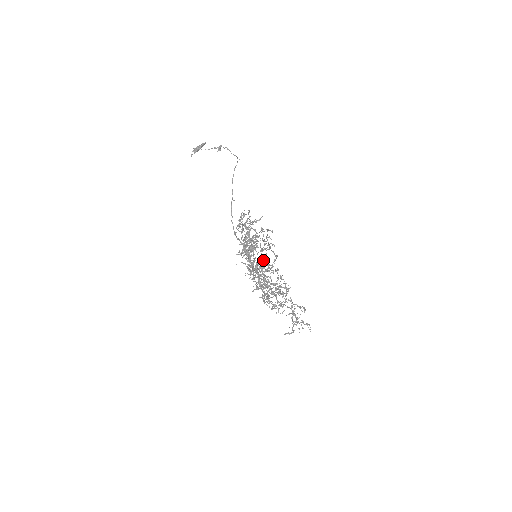
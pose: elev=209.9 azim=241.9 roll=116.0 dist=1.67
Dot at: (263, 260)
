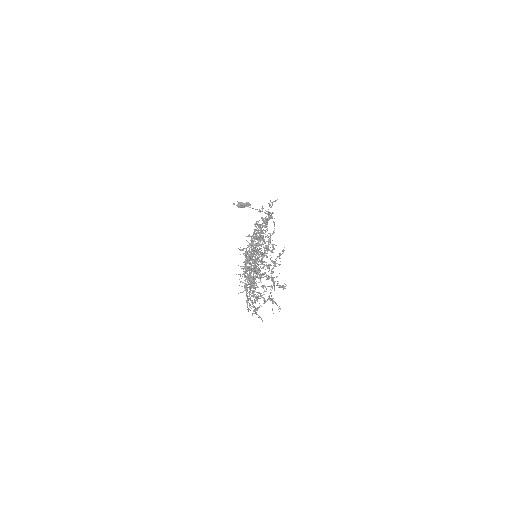
Dot at: (259, 238)
